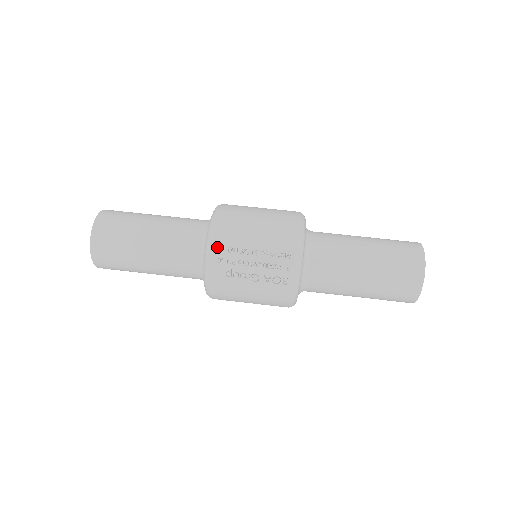
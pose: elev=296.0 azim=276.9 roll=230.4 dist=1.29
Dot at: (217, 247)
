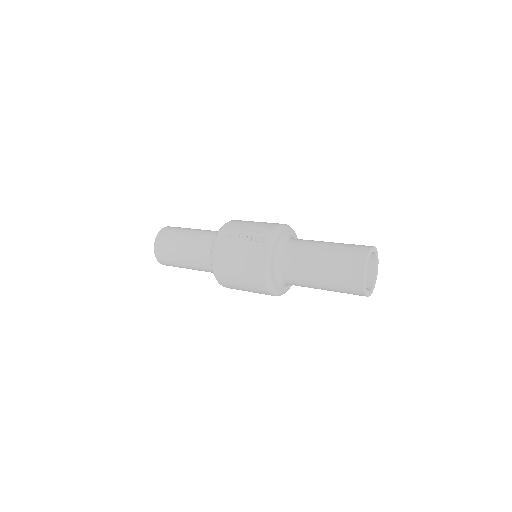
Dot at: (229, 223)
